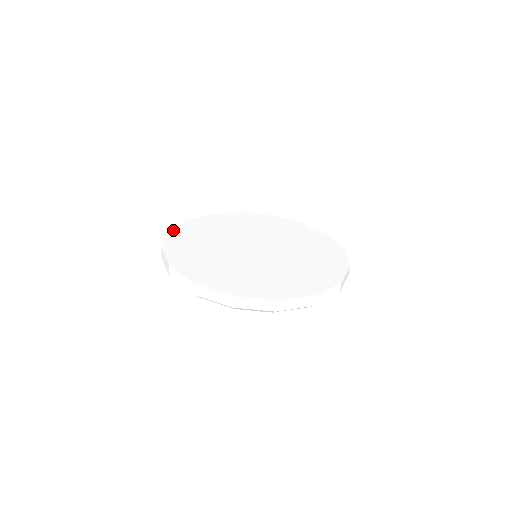
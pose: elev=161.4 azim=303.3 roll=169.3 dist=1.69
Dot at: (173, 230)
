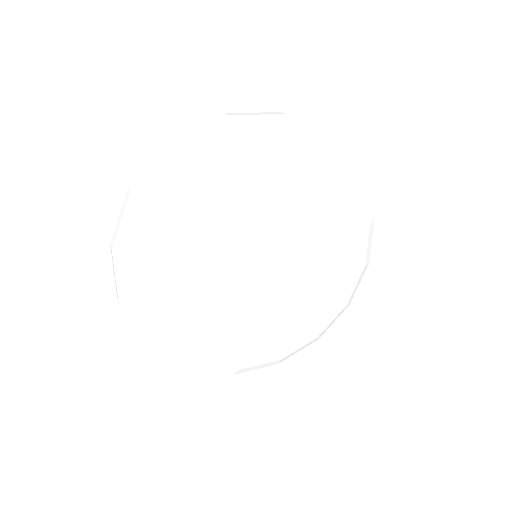
Dot at: occluded
